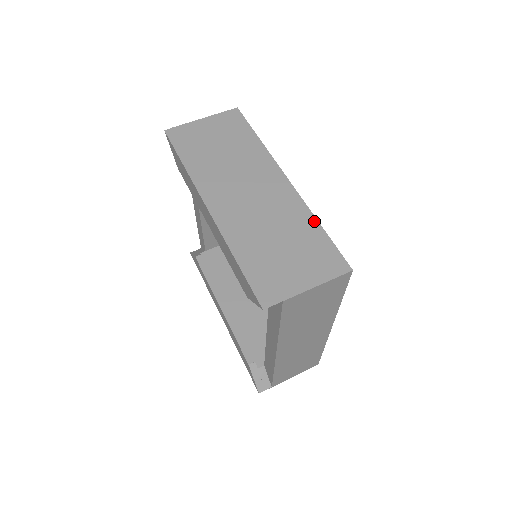
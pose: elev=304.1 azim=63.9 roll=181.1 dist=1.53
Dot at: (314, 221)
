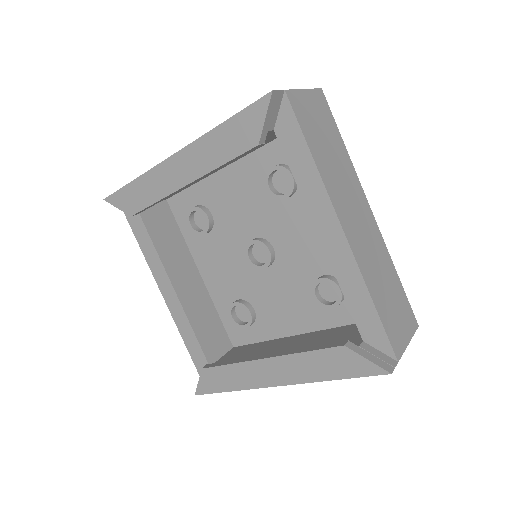
Dot at: occluded
